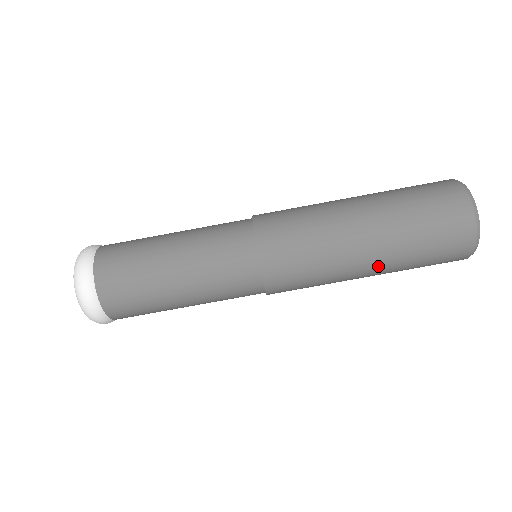
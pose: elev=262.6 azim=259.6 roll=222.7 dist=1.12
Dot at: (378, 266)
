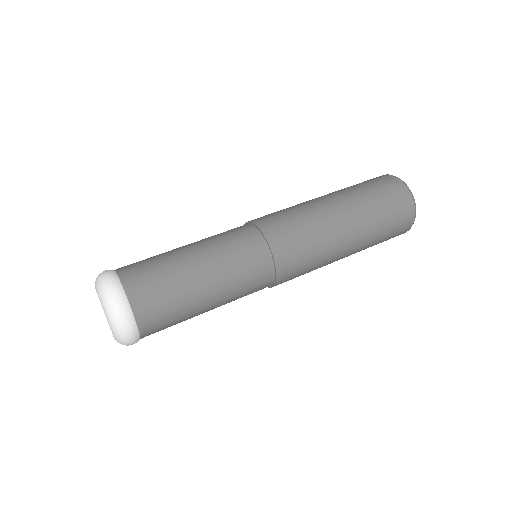
Dot at: (336, 197)
